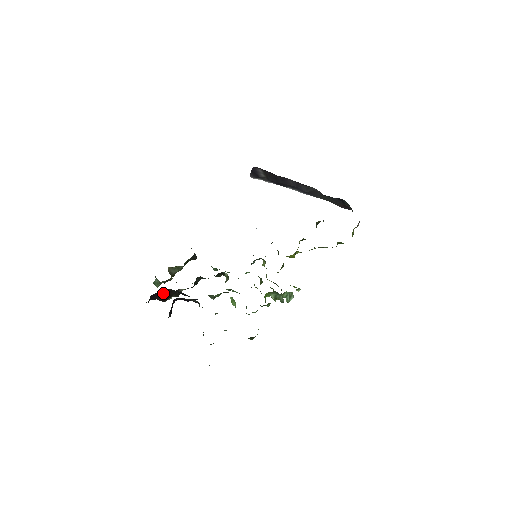
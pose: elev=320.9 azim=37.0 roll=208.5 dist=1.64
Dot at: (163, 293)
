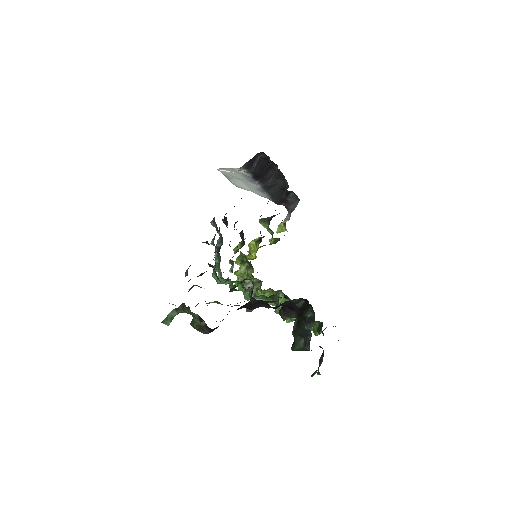
Dot at: occluded
